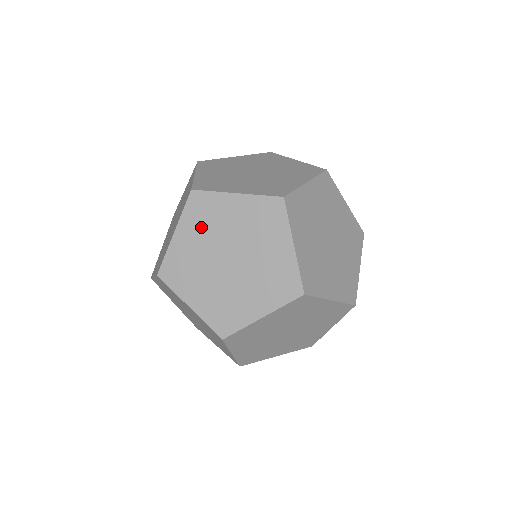
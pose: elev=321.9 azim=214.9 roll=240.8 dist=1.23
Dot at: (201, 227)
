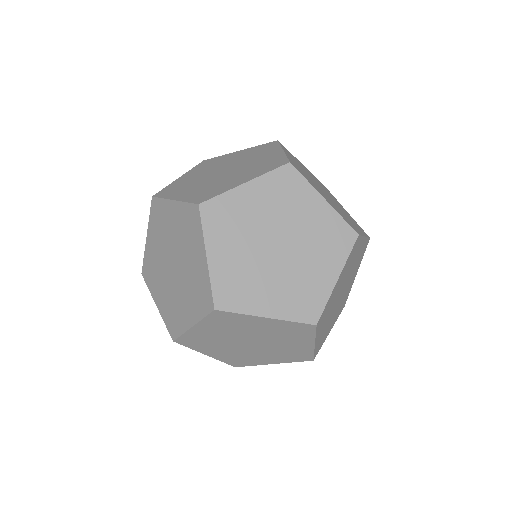
Dot at: (210, 346)
